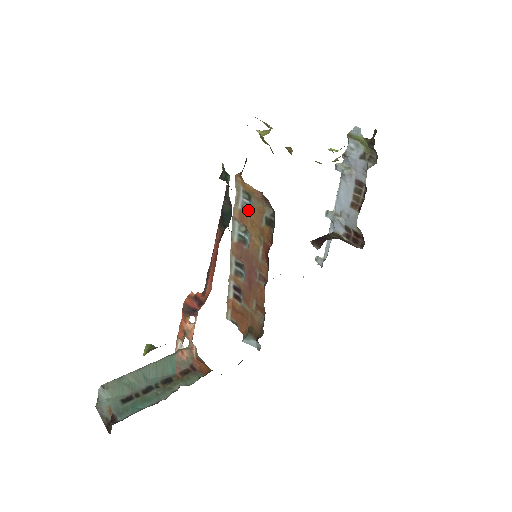
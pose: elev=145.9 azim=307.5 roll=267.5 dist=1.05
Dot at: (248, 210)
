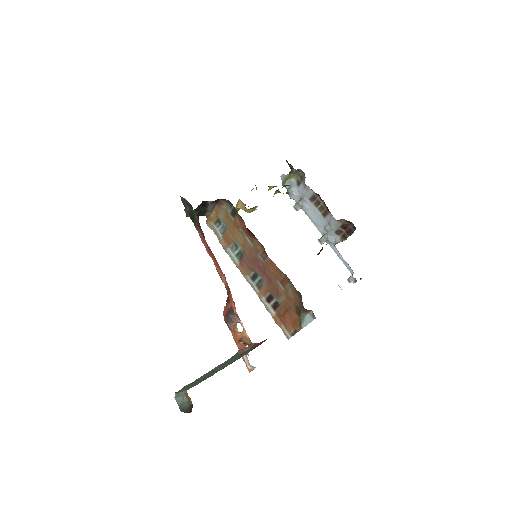
Dot at: (225, 230)
